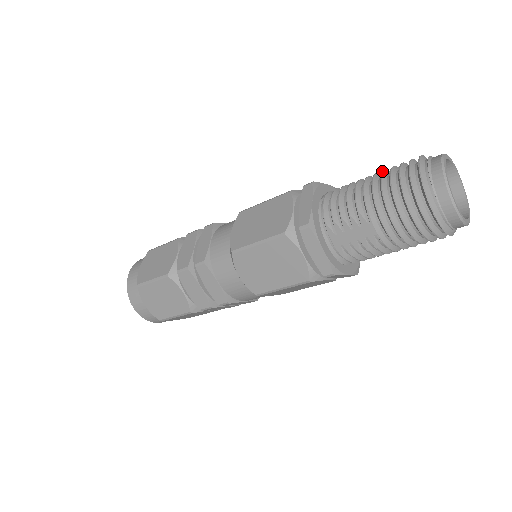
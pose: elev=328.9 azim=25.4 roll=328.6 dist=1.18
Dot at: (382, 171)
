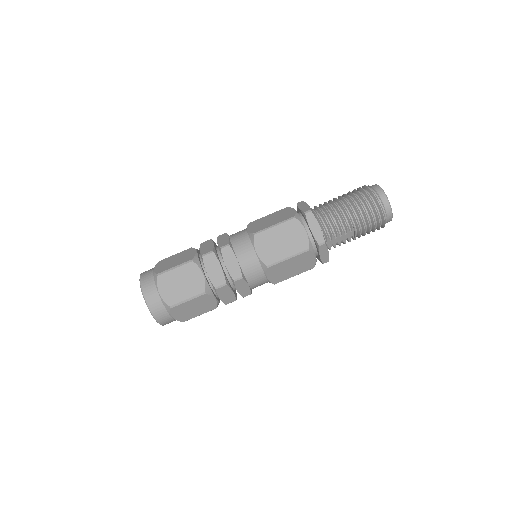
Dot at: (351, 200)
